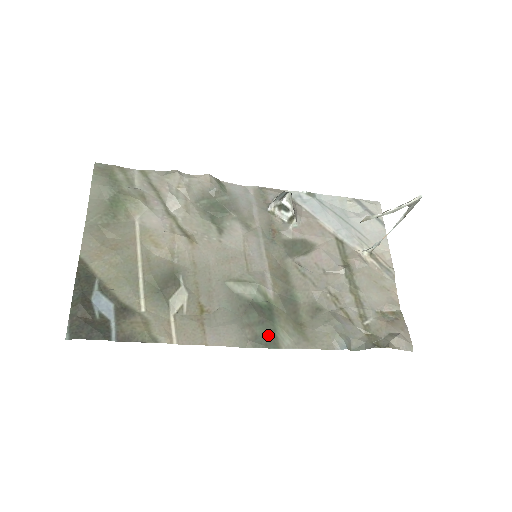
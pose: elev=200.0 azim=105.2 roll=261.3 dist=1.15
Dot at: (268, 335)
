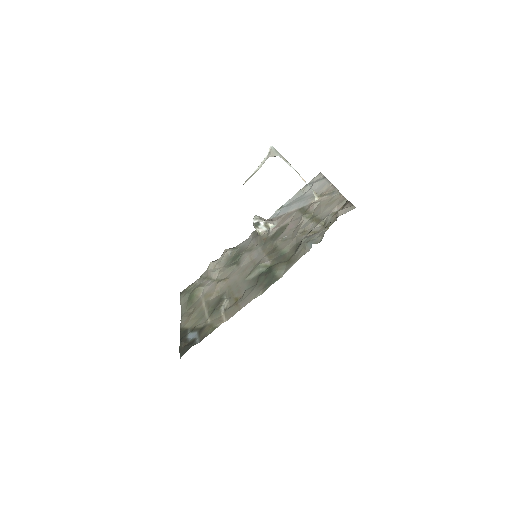
Dot at: (271, 279)
